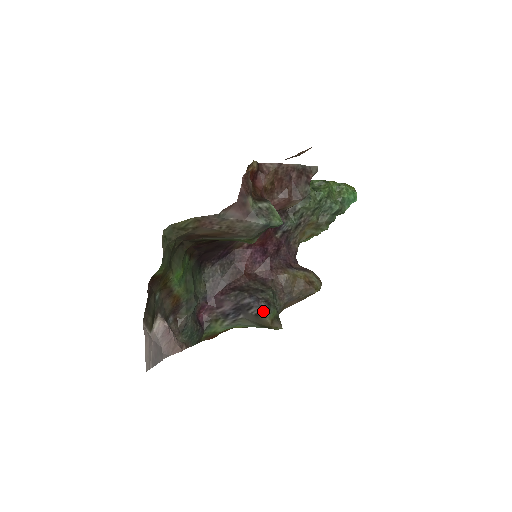
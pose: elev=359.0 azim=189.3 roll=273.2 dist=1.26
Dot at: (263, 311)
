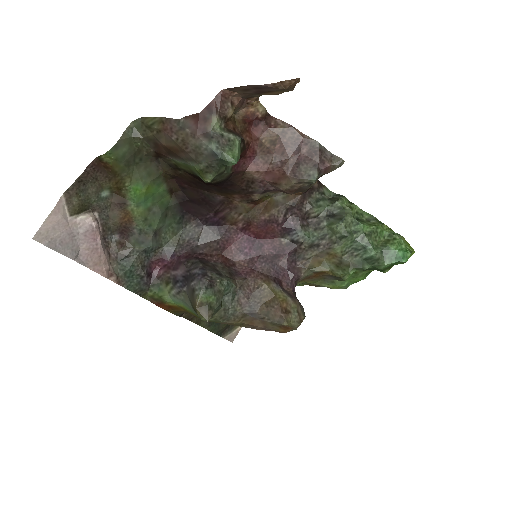
Dot at: (199, 287)
